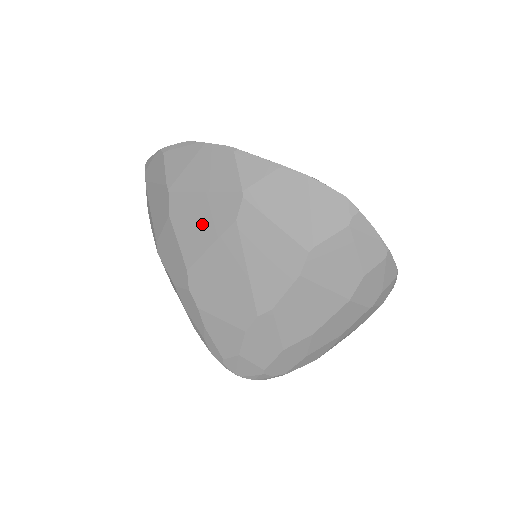
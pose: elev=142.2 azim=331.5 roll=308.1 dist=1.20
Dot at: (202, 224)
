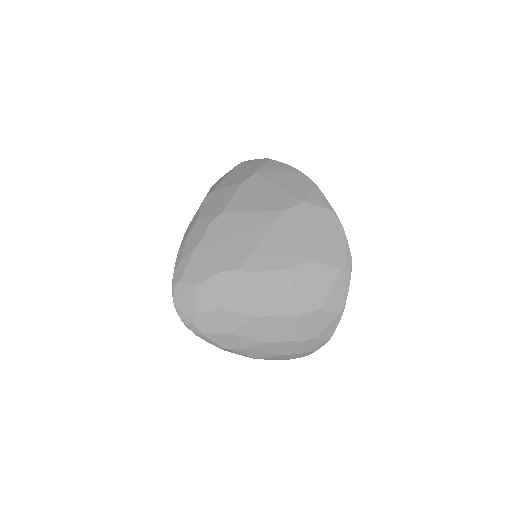
Dot at: (260, 199)
